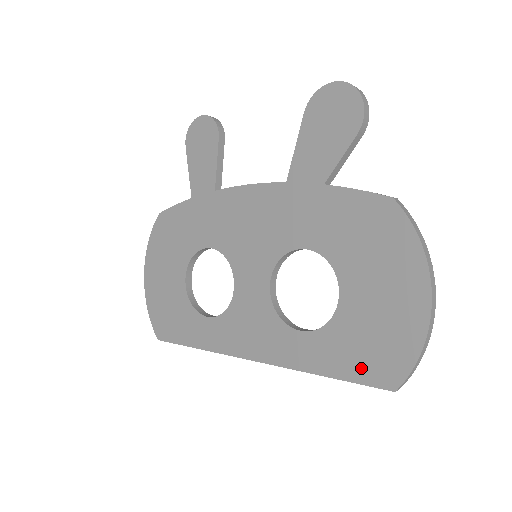
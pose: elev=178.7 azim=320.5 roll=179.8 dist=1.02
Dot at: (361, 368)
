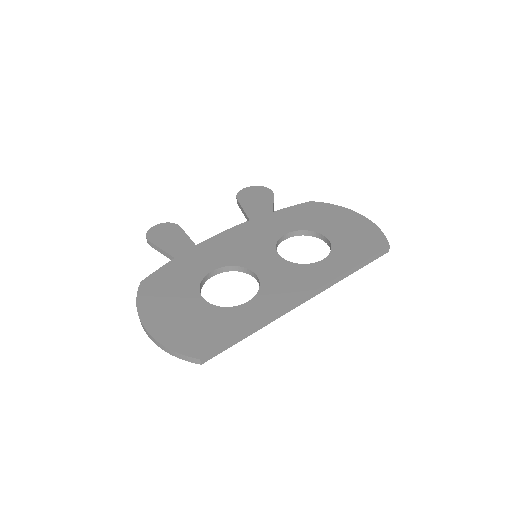
Dot at: (367, 250)
